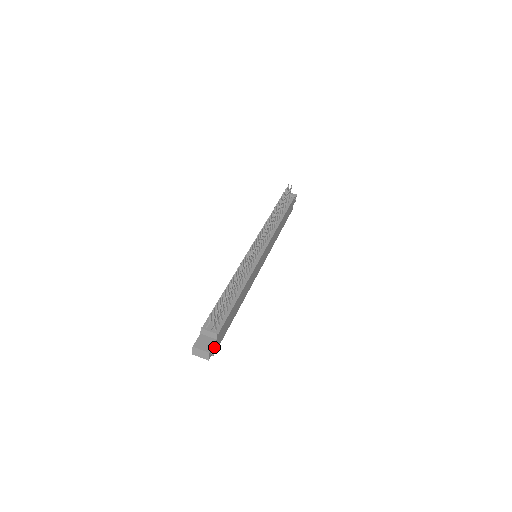
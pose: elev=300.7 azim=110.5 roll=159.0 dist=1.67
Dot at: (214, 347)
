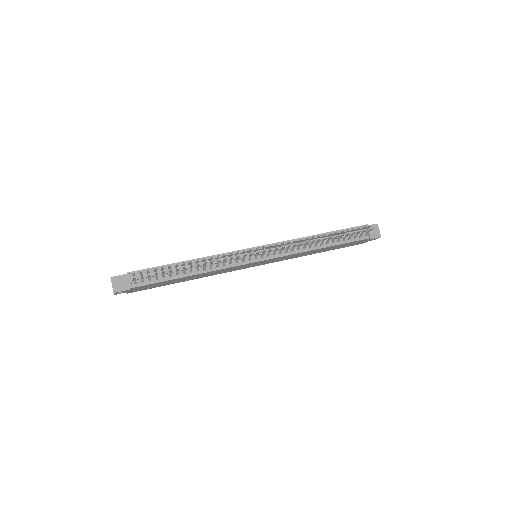
Dot at: (127, 291)
